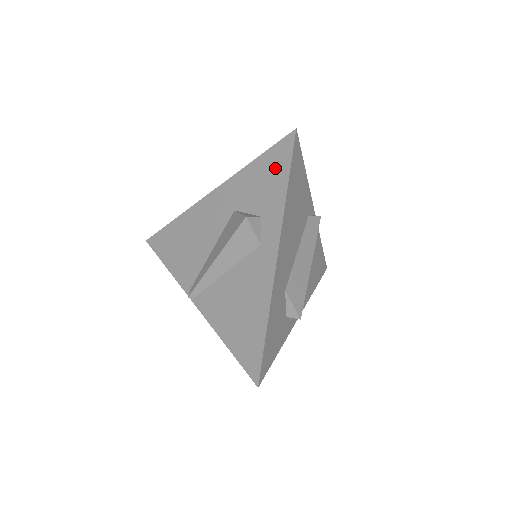
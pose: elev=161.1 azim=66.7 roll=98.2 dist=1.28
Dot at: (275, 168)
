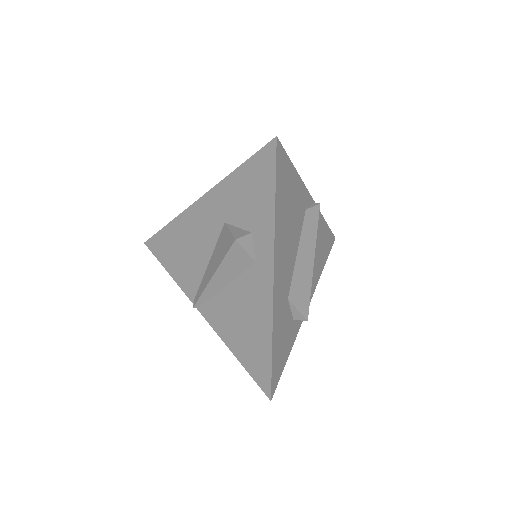
Dot at: (260, 180)
